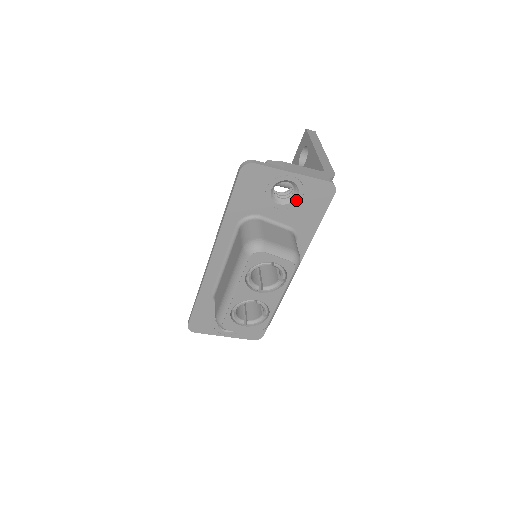
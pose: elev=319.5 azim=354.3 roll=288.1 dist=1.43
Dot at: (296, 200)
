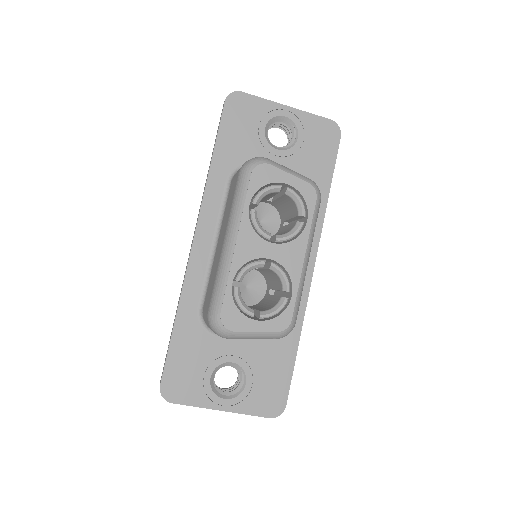
Dot at: (297, 144)
